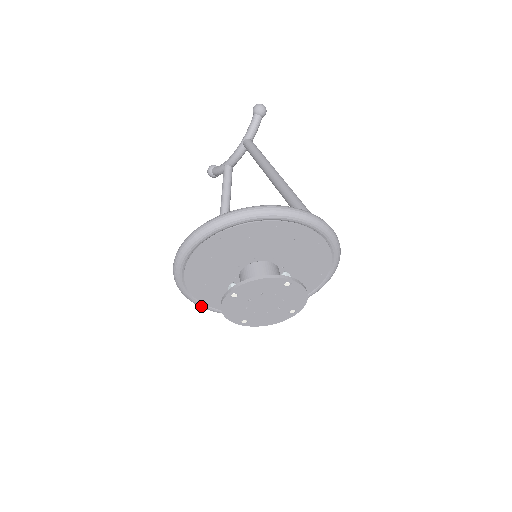
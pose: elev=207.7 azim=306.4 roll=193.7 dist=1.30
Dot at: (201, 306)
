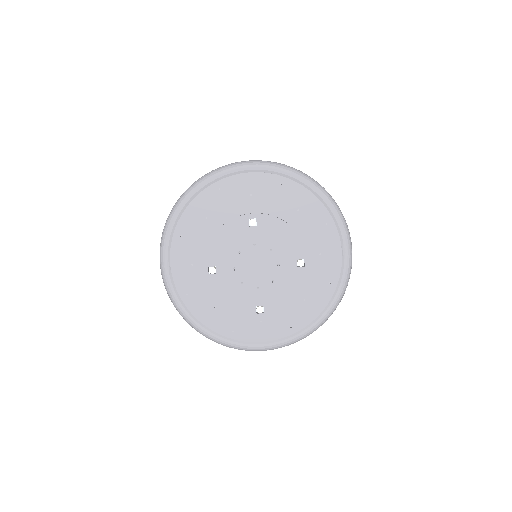
Dot at: (165, 241)
